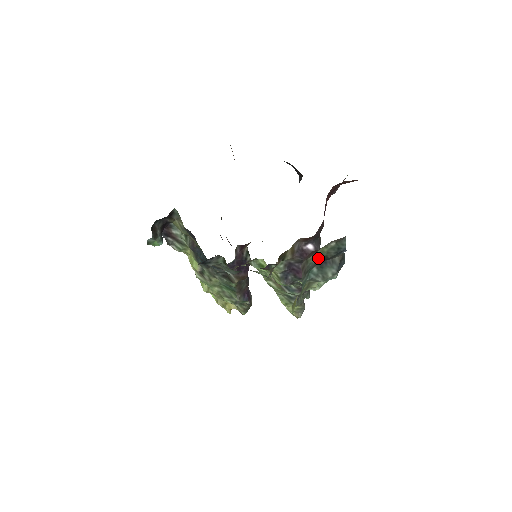
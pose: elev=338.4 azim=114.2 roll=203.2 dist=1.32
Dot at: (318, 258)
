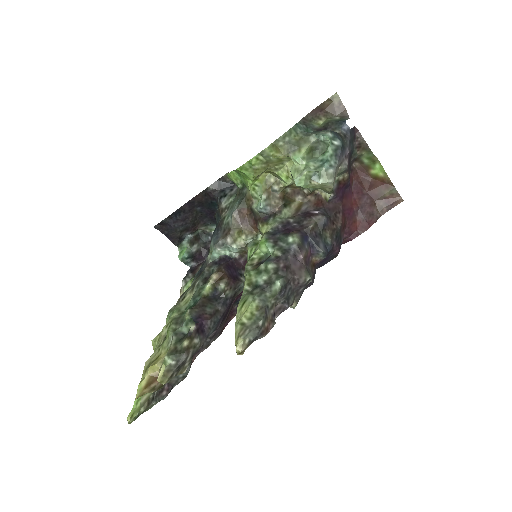
Dot at: (320, 128)
